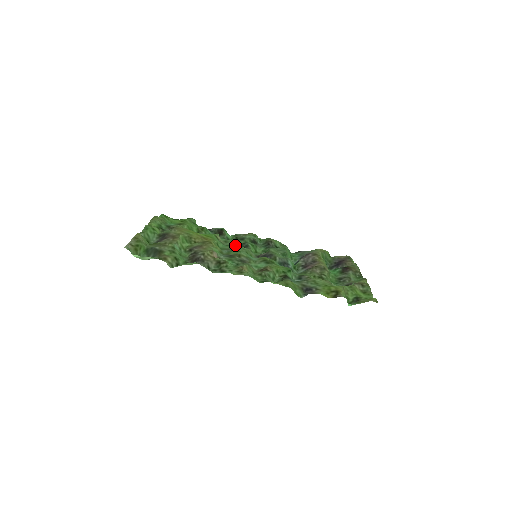
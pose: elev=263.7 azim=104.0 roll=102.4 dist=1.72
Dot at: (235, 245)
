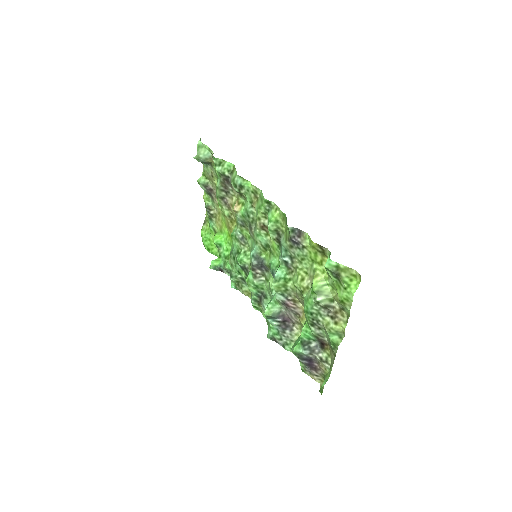
Dot at: occluded
